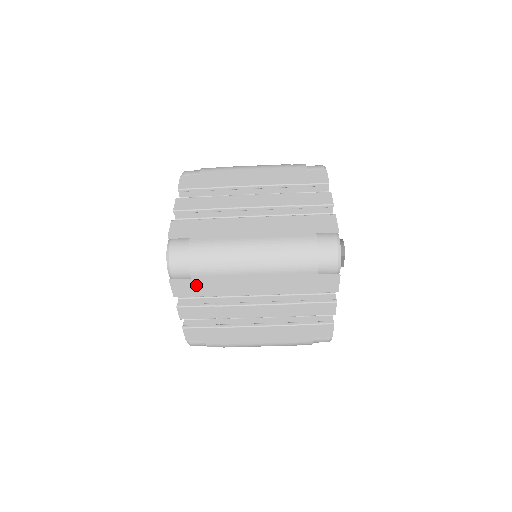
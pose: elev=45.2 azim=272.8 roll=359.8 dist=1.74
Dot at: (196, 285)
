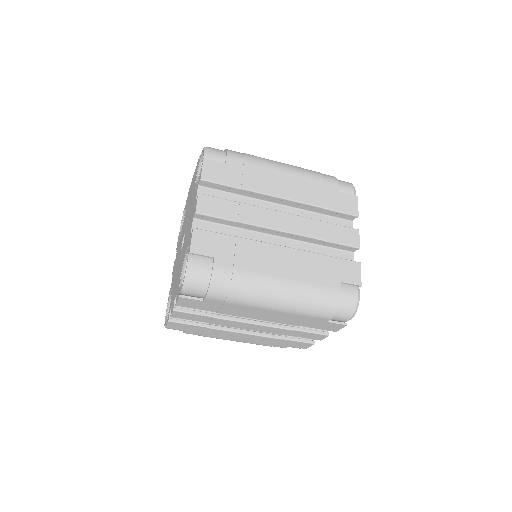
Dot at: (205, 304)
